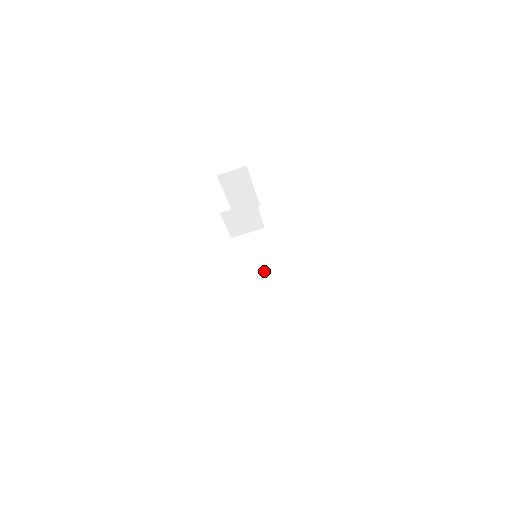
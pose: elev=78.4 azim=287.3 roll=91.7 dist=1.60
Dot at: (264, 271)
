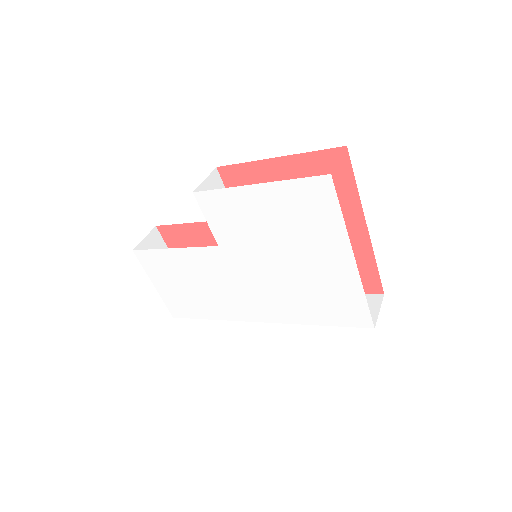
Dot at: occluded
